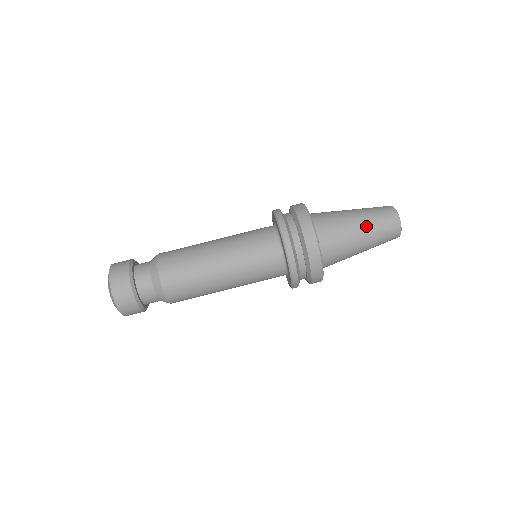
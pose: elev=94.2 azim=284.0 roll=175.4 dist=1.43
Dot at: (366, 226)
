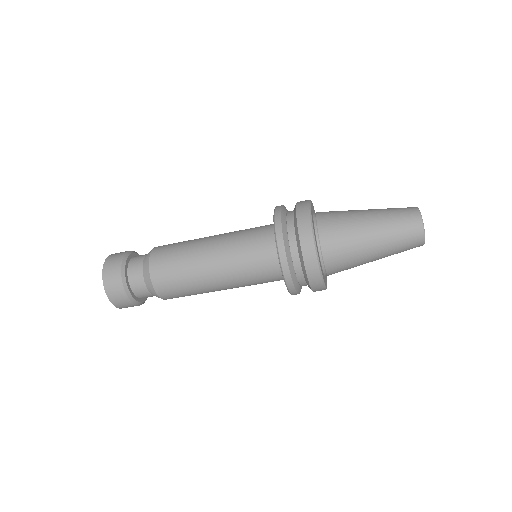
Dot at: (382, 252)
